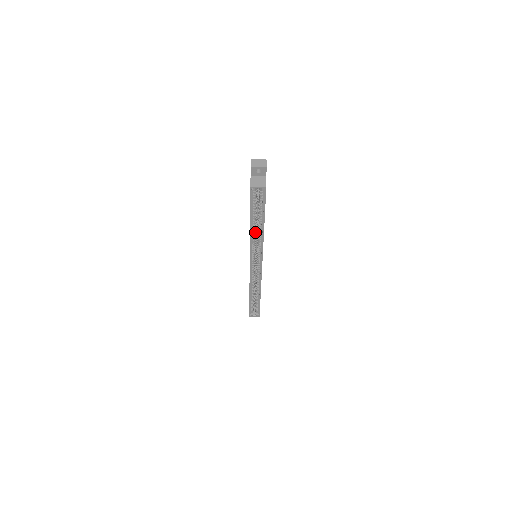
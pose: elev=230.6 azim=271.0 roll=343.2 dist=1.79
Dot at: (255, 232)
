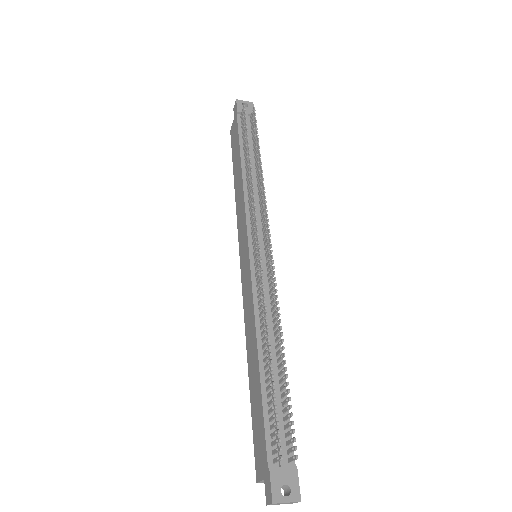
Dot at: occluded
